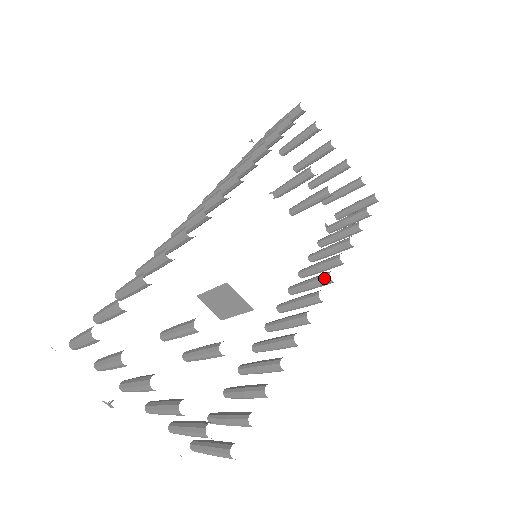
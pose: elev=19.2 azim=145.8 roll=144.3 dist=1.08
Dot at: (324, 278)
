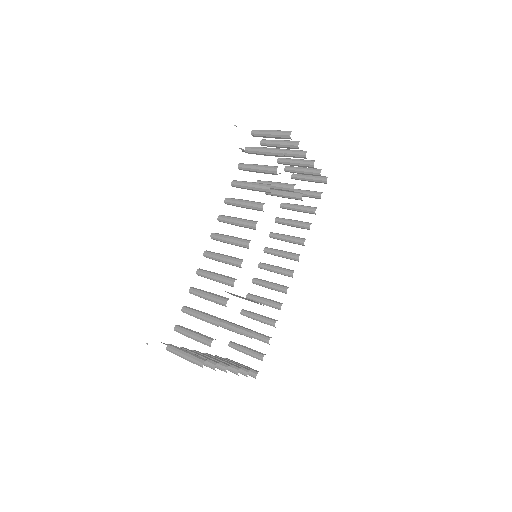
Dot at: (294, 259)
